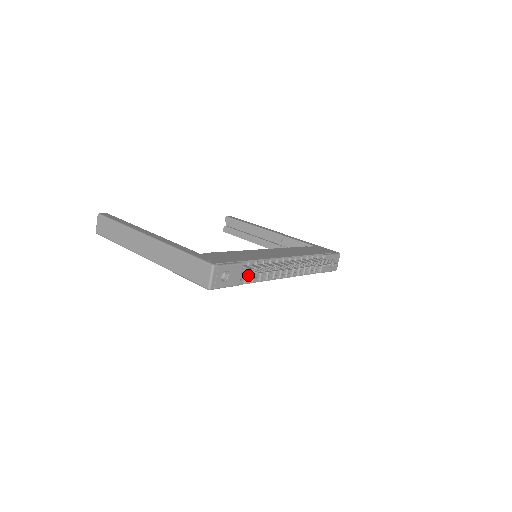
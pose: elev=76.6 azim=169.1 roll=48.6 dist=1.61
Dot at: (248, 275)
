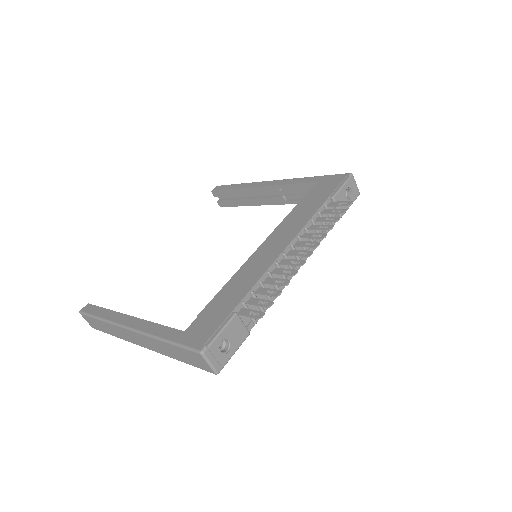
Dot at: (253, 312)
